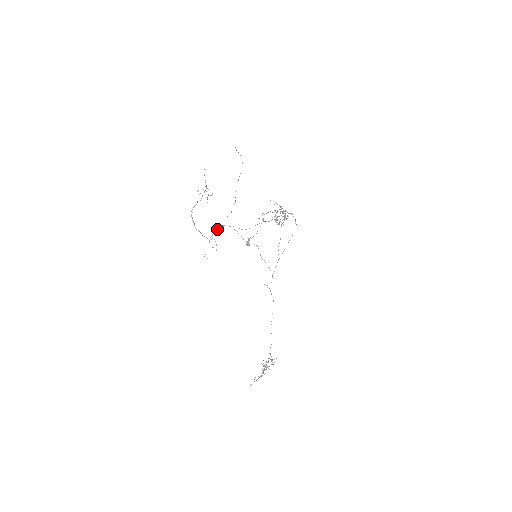
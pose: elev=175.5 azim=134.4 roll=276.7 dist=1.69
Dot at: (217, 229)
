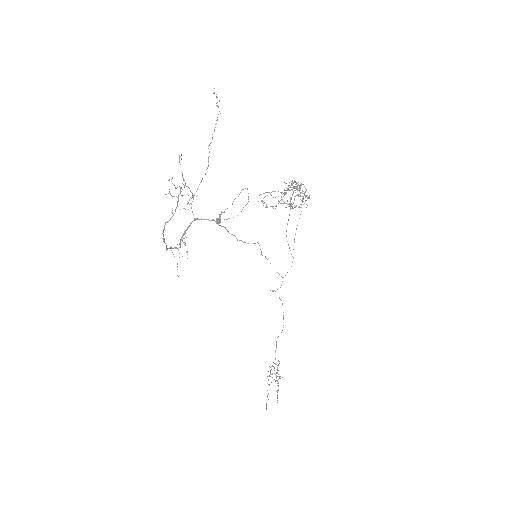
Dot at: (187, 227)
